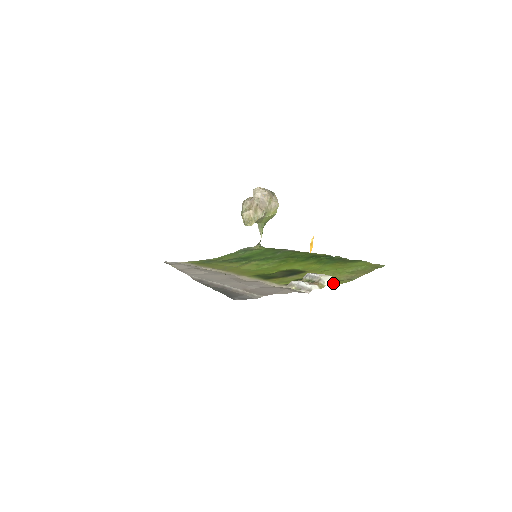
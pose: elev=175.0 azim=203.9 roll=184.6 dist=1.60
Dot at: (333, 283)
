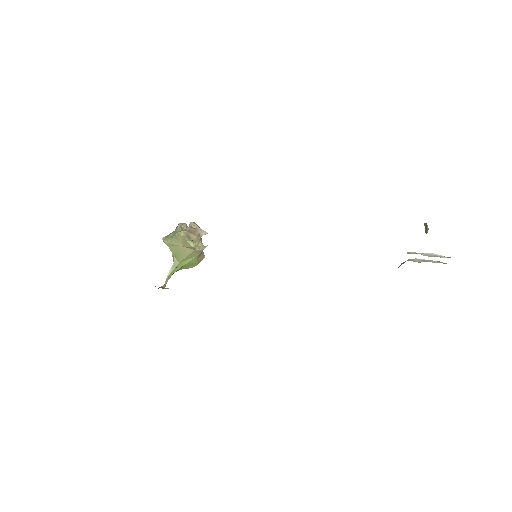
Dot at: occluded
